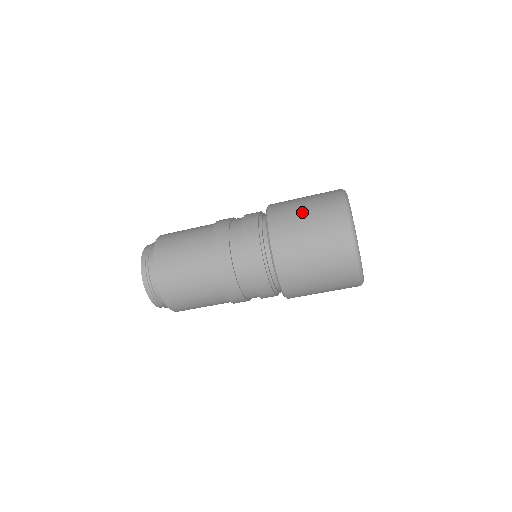
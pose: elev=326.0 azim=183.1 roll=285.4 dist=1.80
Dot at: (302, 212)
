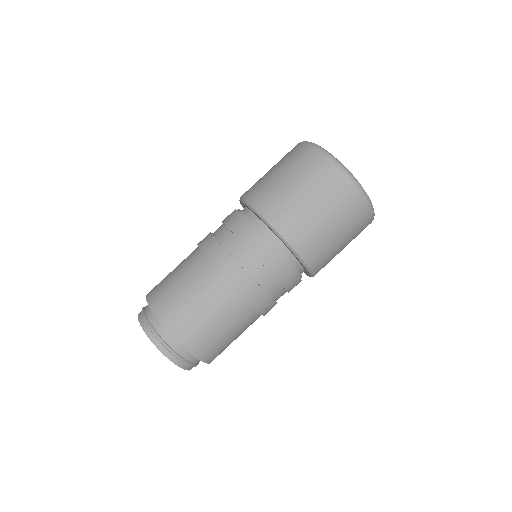
Dot at: (305, 201)
